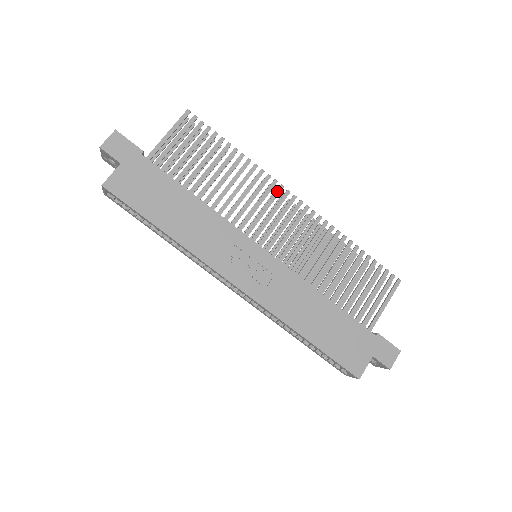
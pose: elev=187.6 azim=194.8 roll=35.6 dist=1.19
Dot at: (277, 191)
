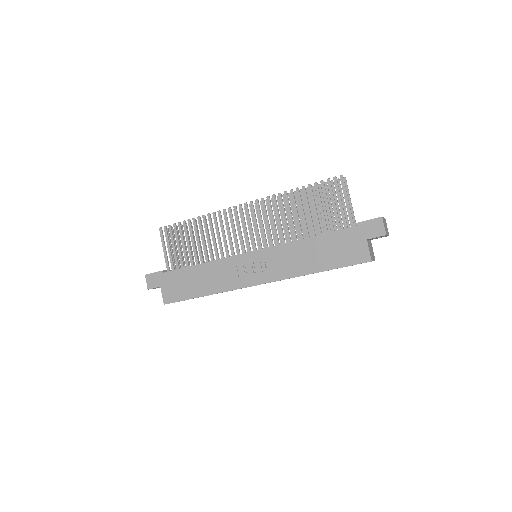
Dot at: (229, 214)
